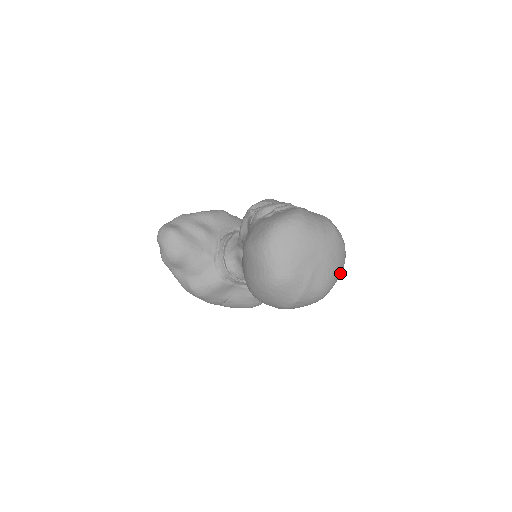
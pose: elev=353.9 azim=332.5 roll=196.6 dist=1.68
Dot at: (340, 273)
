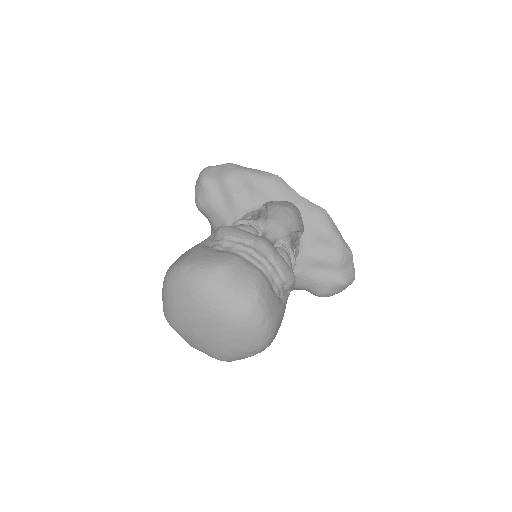
Dot at: (249, 354)
